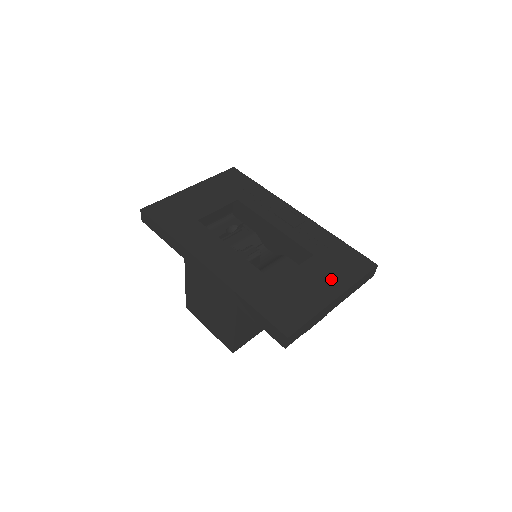
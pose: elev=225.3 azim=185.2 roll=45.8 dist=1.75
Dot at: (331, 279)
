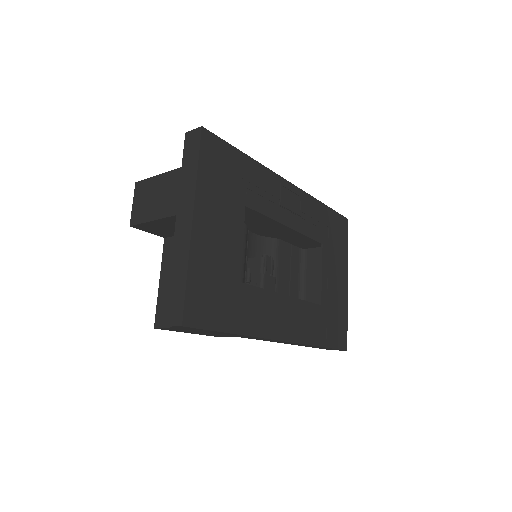
Dot at: (340, 265)
